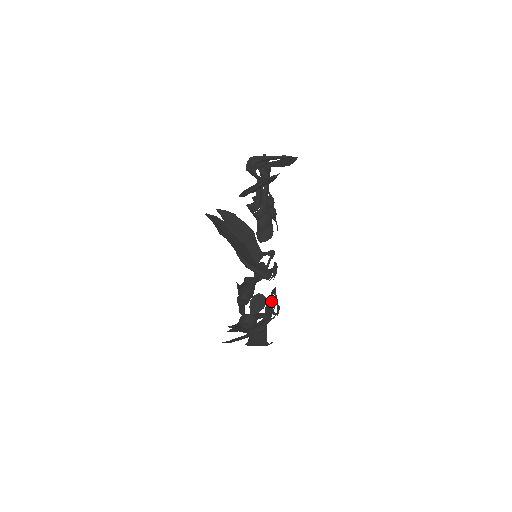
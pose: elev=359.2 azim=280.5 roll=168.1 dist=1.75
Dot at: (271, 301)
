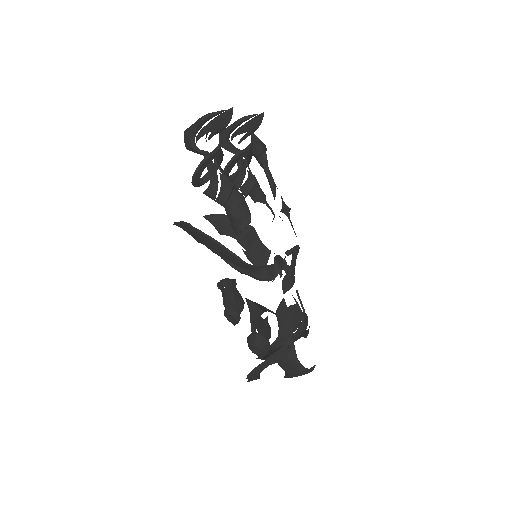
Dot at: (284, 309)
